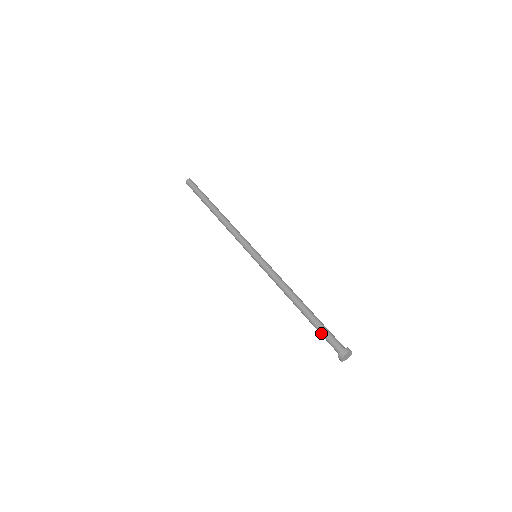
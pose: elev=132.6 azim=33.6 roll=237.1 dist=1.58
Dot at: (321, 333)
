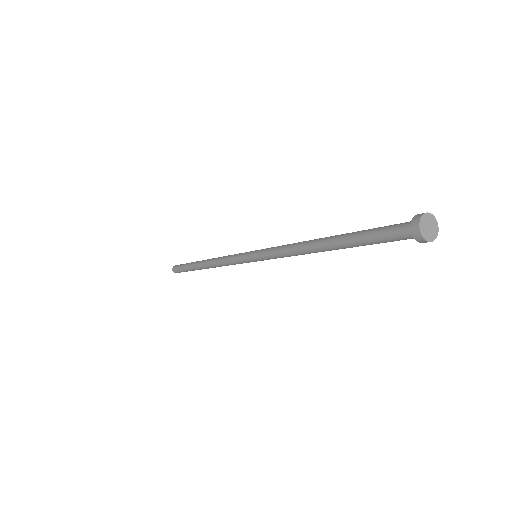
Dot at: (371, 240)
